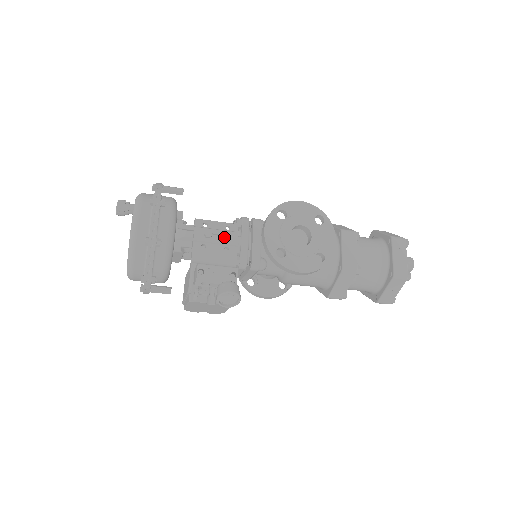
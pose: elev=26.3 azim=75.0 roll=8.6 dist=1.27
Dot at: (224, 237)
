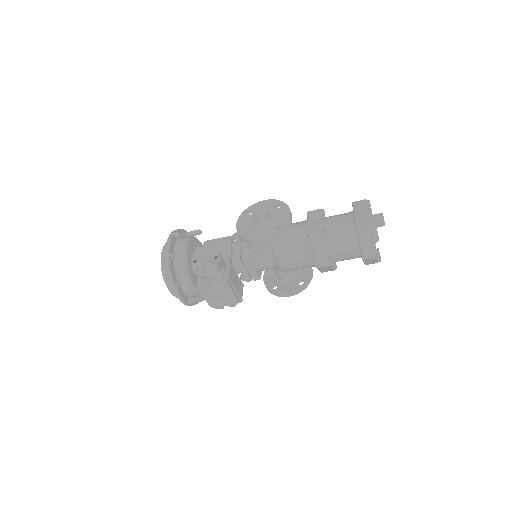
Dot at: (223, 245)
